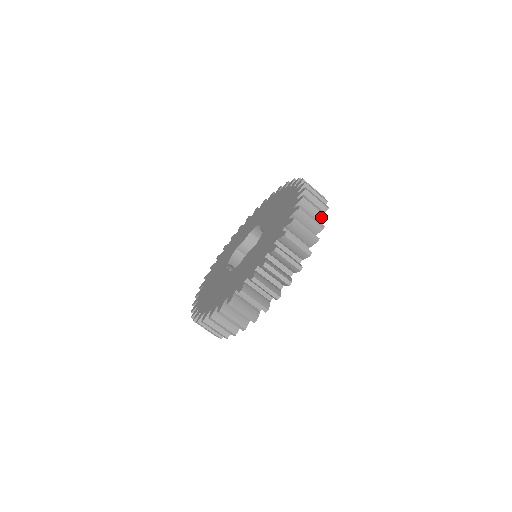
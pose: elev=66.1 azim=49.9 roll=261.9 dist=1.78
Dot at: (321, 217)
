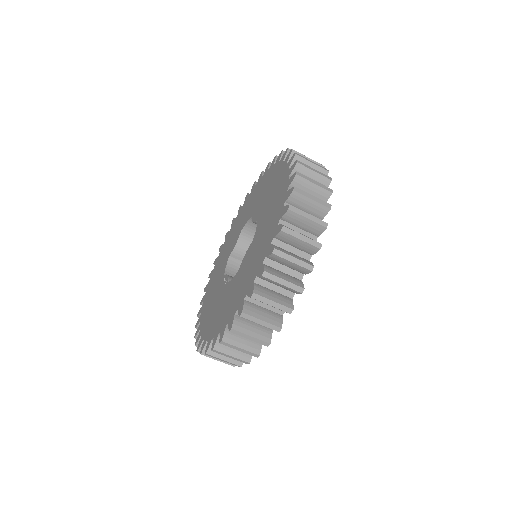
Dot at: (324, 182)
